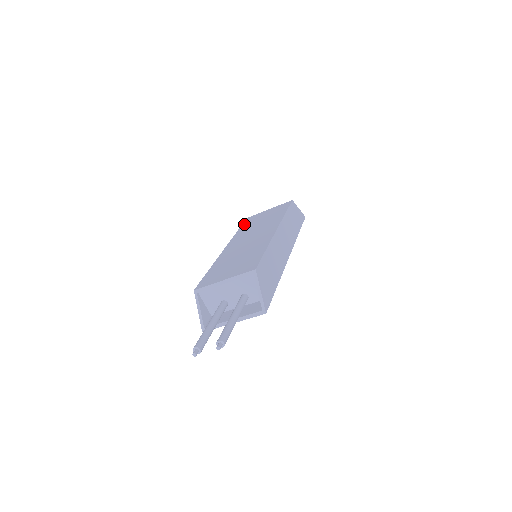
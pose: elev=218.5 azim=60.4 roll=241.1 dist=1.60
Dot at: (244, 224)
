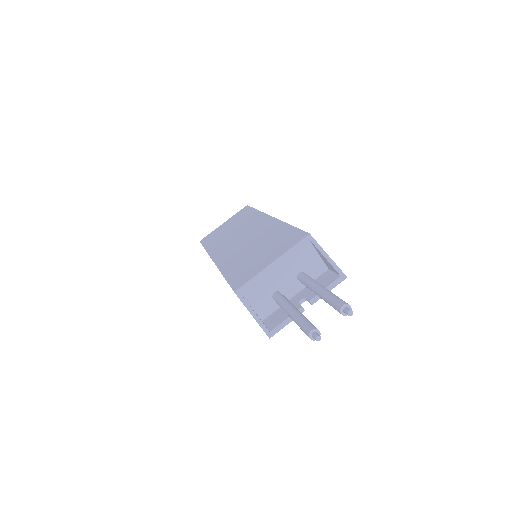
Dot at: (206, 243)
